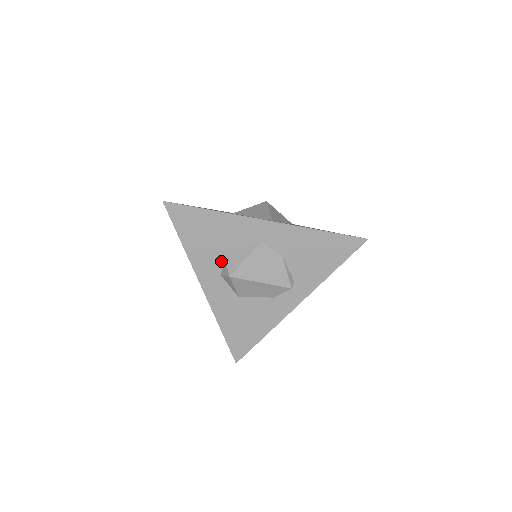
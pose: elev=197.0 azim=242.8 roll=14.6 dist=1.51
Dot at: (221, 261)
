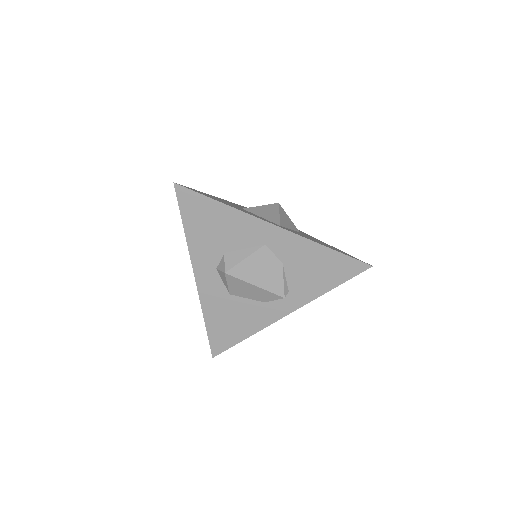
Dot at: (220, 255)
